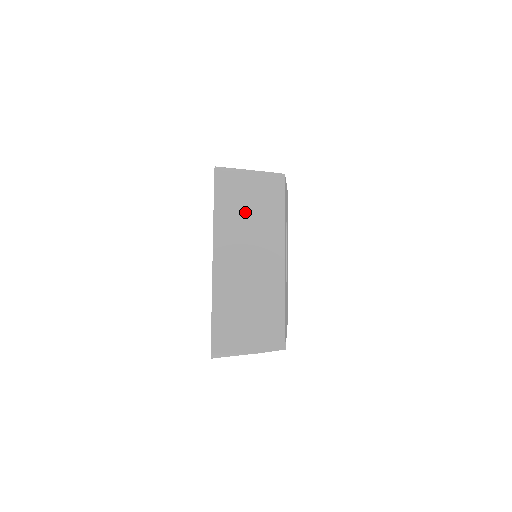
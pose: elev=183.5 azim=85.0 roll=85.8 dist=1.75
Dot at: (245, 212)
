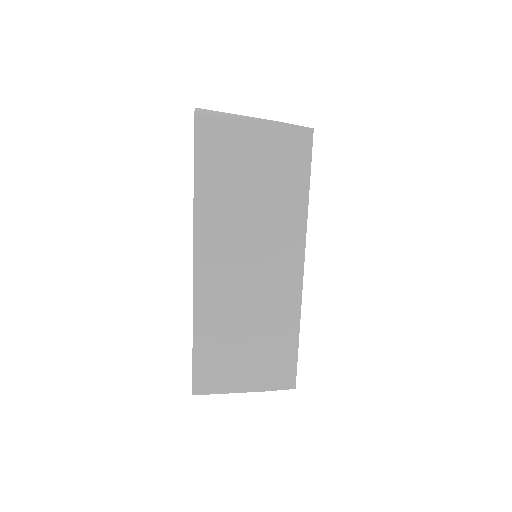
Dot at: occluded
